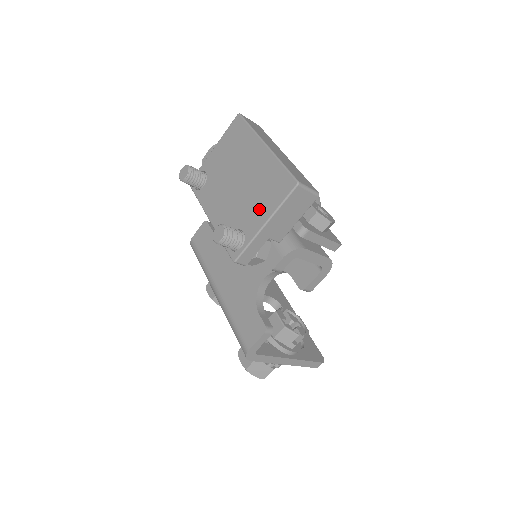
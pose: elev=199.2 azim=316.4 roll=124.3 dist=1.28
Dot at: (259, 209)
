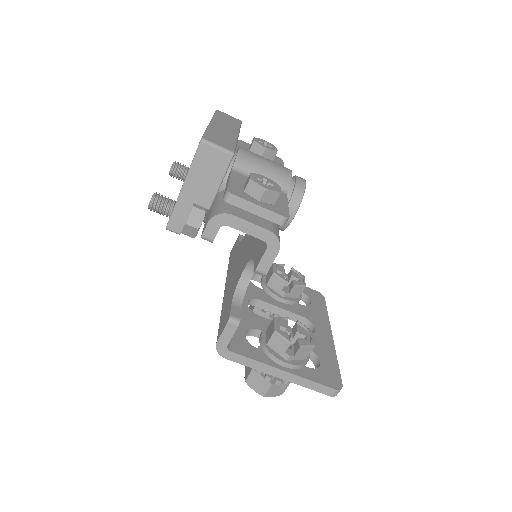
Dot at: occluded
